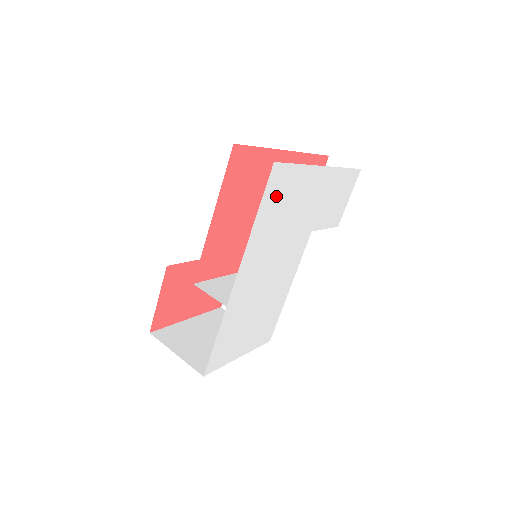
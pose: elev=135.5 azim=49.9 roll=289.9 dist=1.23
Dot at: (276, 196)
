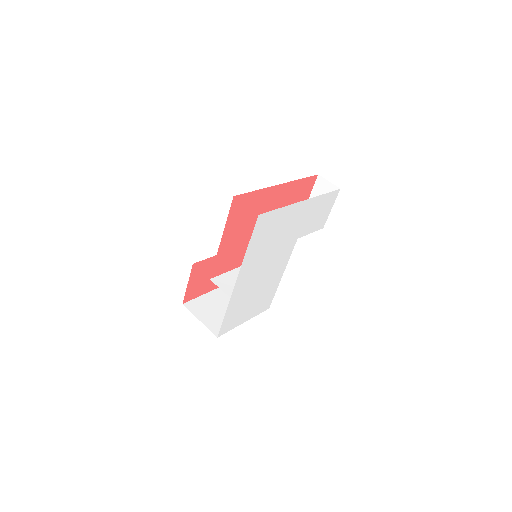
Dot at: (263, 231)
